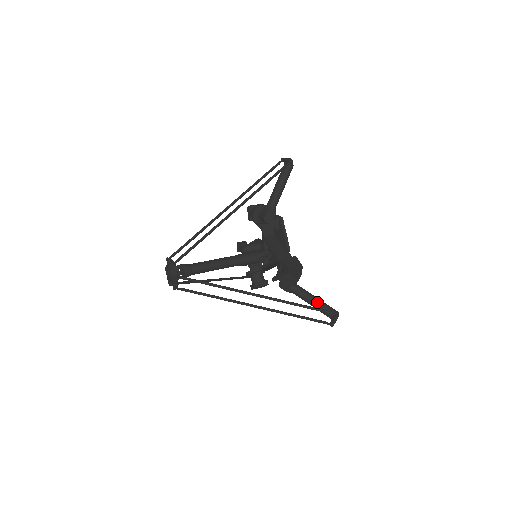
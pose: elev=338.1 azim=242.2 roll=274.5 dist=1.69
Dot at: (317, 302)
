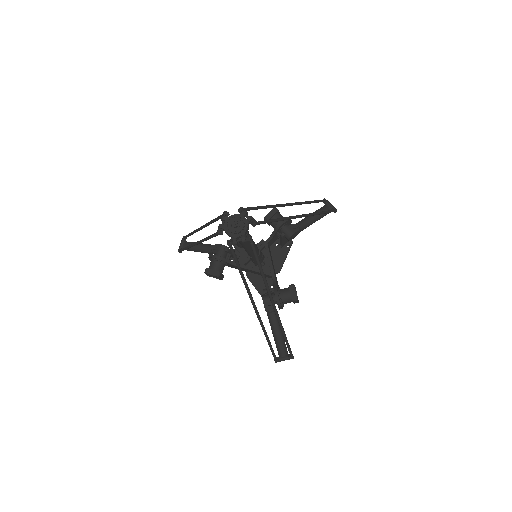
Dot at: occluded
